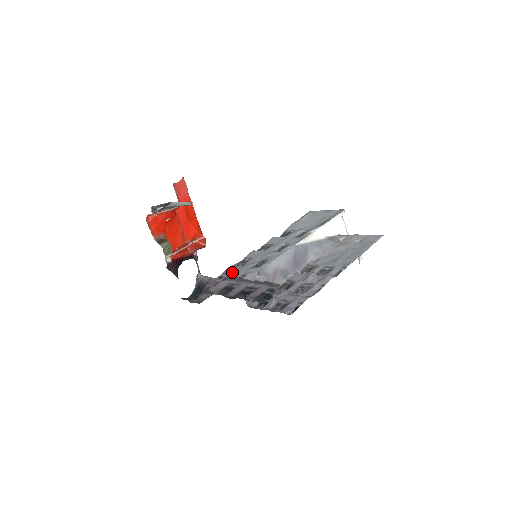
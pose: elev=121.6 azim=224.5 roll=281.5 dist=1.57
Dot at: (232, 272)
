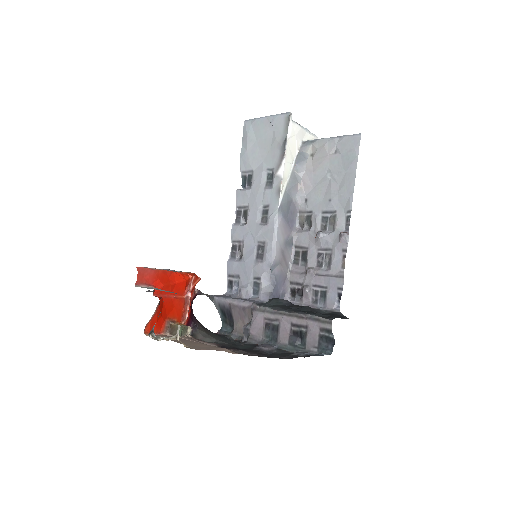
Dot at: (239, 274)
